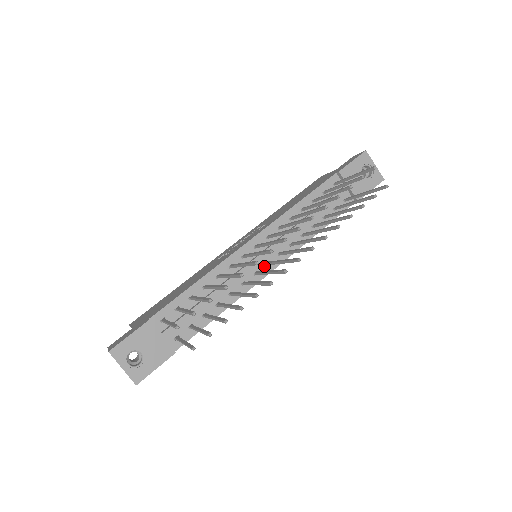
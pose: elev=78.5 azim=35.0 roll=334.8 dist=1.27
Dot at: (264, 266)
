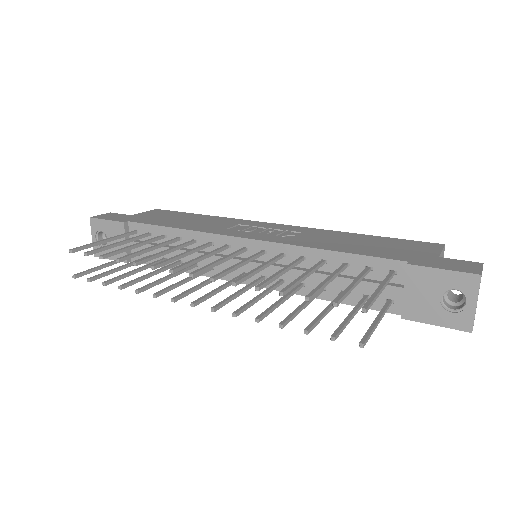
Dot at: (240, 272)
